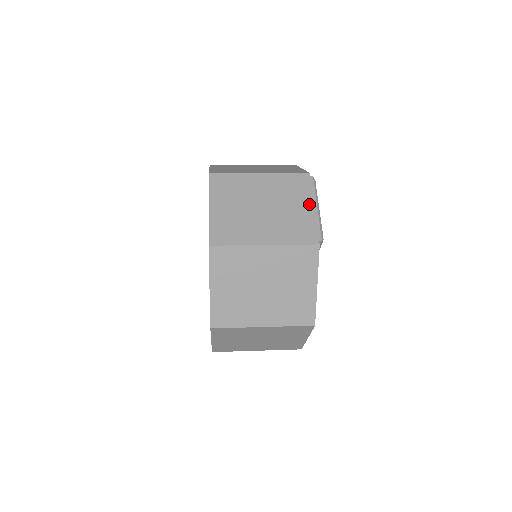
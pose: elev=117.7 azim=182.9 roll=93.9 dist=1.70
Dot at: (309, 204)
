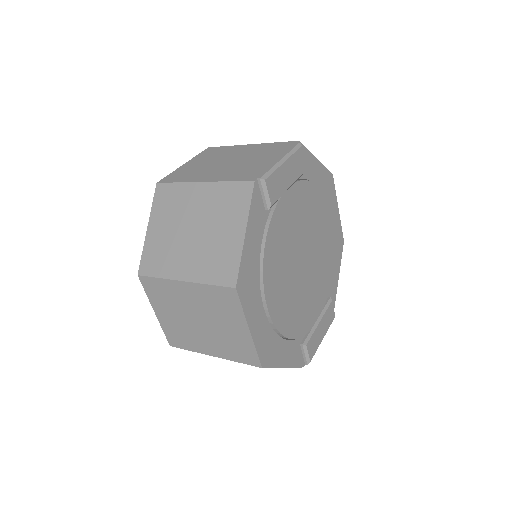
Dot at: (275, 157)
